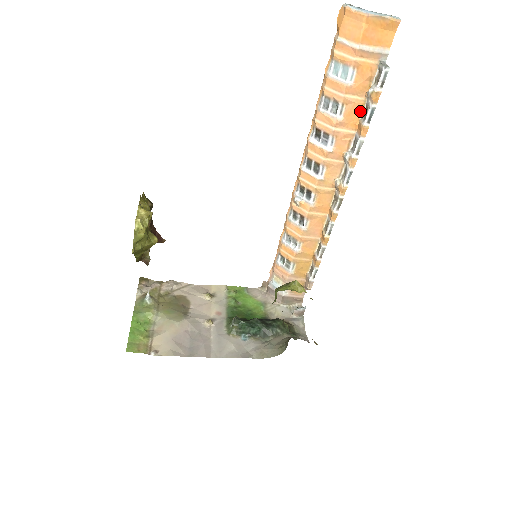
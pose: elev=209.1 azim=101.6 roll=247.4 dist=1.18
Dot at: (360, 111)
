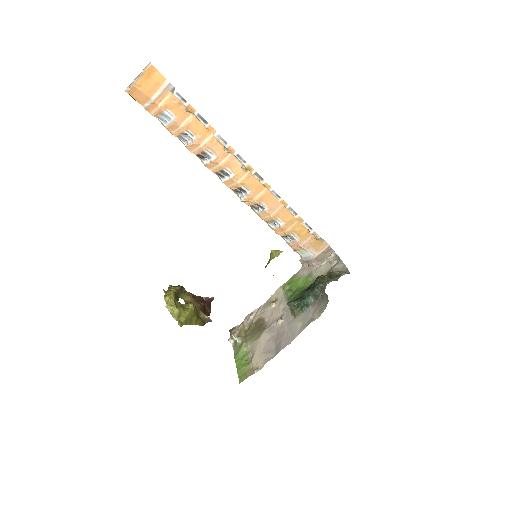
Dot at: (199, 122)
